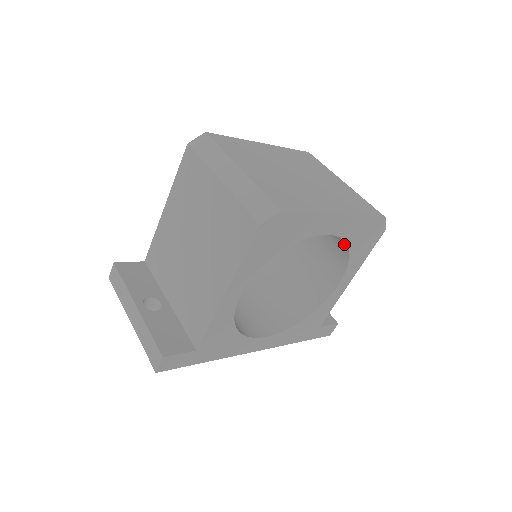
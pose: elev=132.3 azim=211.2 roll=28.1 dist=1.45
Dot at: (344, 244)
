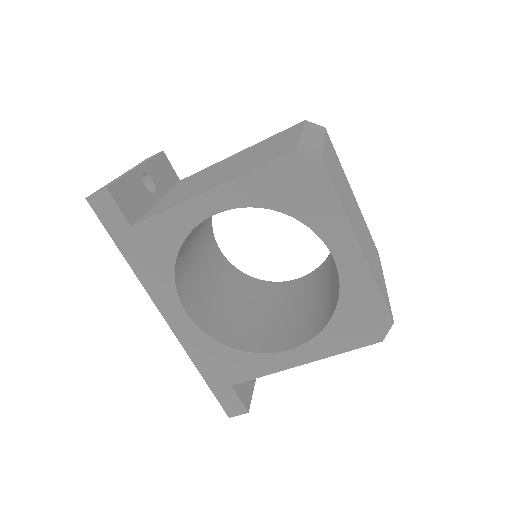
Dot at: (335, 305)
